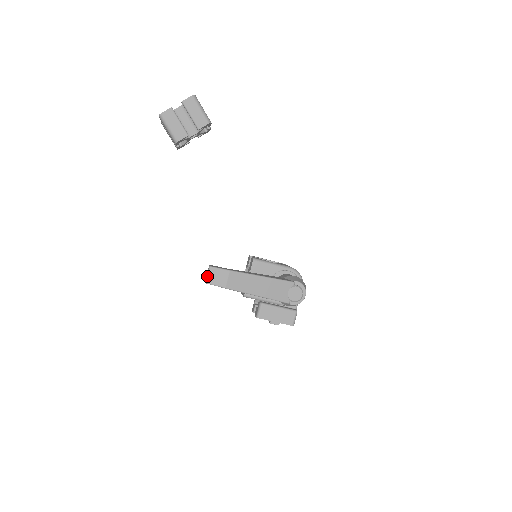
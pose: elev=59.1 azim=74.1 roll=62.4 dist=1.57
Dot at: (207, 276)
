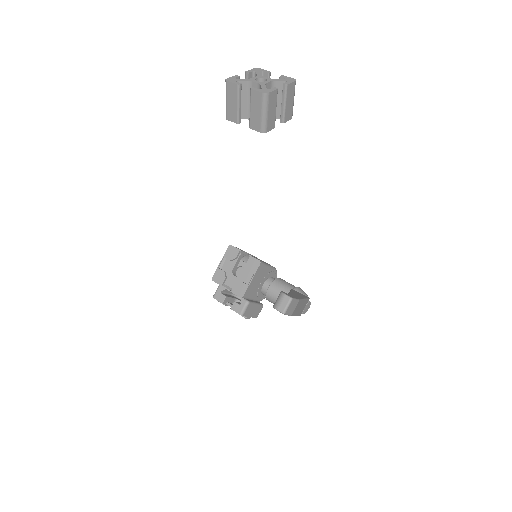
Dot at: (287, 307)
